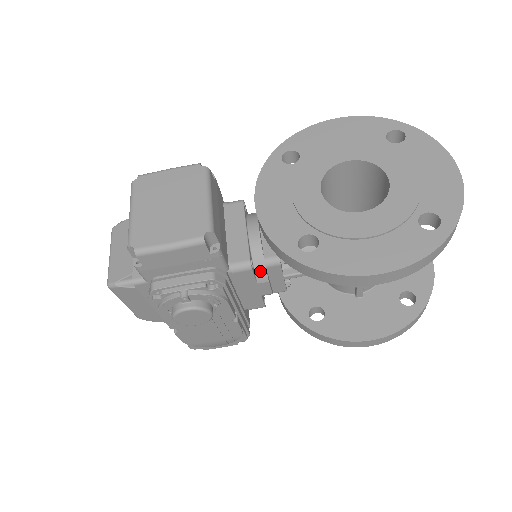
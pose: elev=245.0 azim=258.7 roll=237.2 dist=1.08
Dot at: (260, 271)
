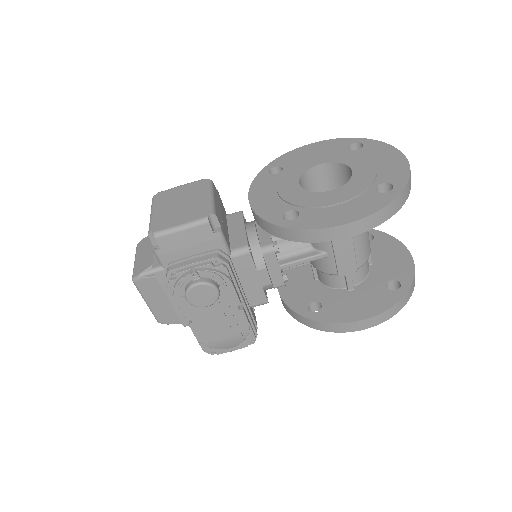
Dot at: (258, 258)
